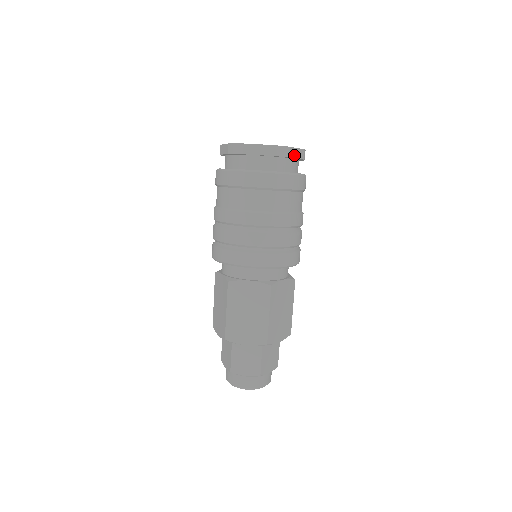
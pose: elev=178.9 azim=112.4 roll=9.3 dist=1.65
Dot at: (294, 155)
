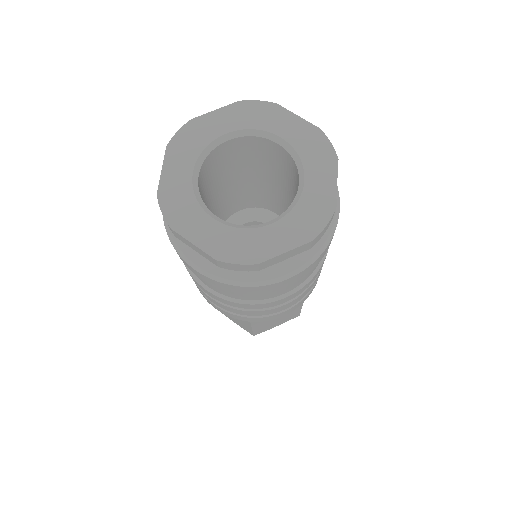
Dot at: (277, 260)
